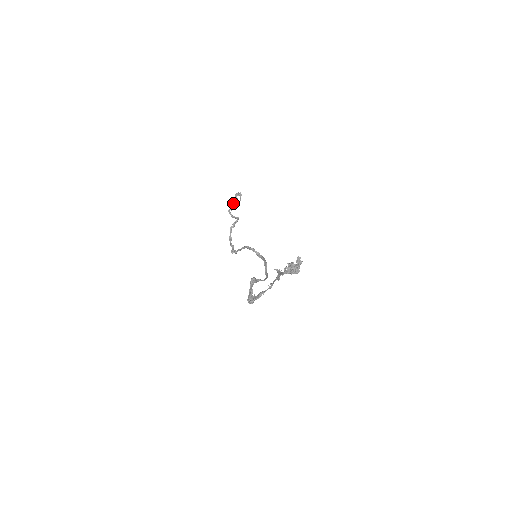
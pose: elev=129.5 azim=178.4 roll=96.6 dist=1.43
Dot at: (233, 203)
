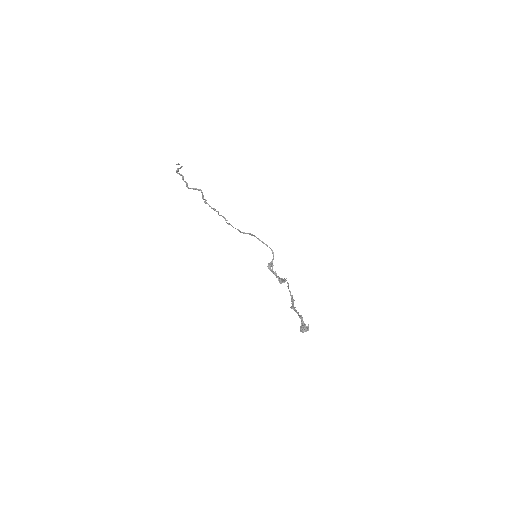
Dot at: (183, 179)
